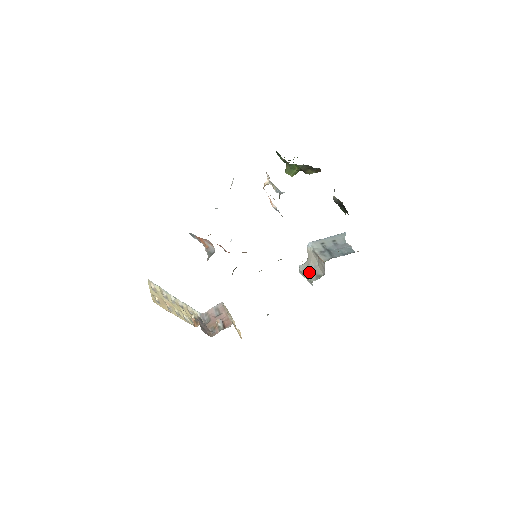
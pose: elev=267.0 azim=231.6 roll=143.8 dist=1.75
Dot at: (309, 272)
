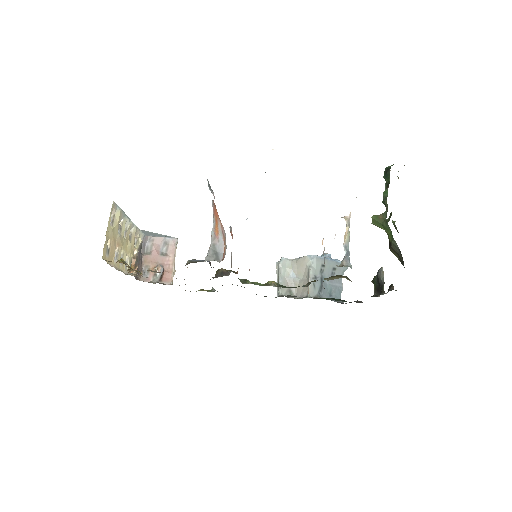
Dot at: (286, 277)
